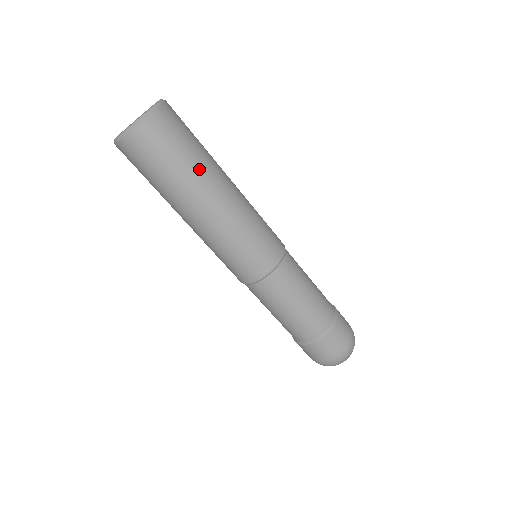
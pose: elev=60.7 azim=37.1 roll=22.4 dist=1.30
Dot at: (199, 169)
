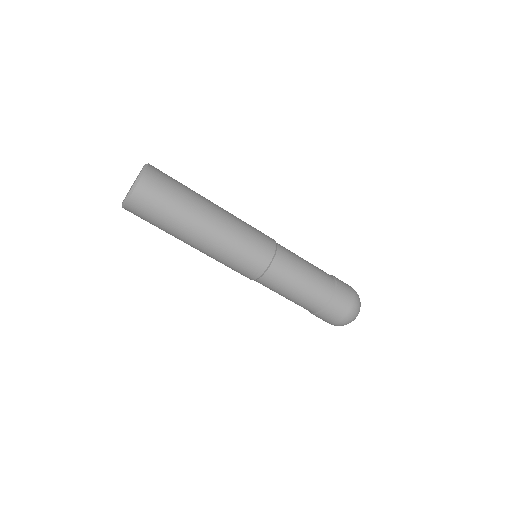
Dot at: (187, 209)
